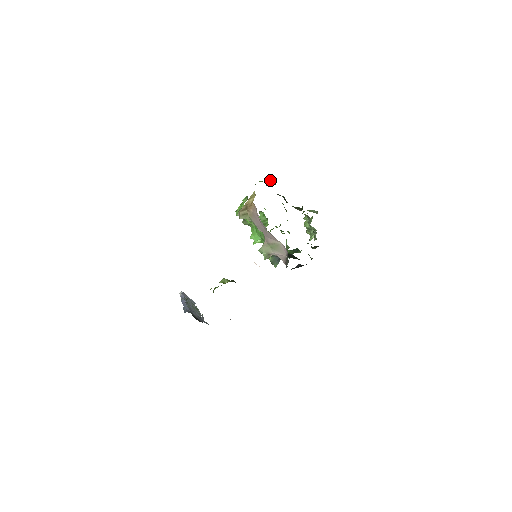
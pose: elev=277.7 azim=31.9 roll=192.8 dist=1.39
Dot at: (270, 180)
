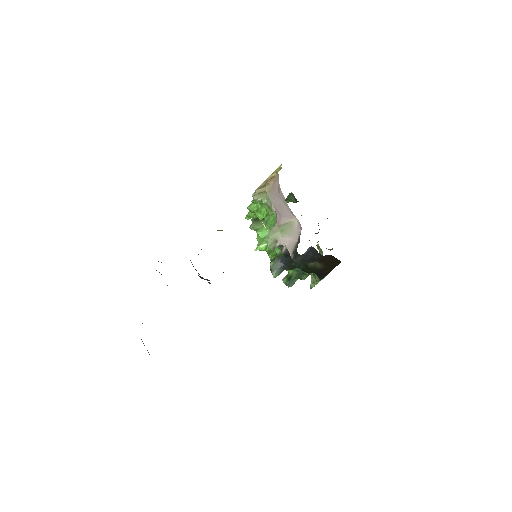
Dot at: (292, 195)
